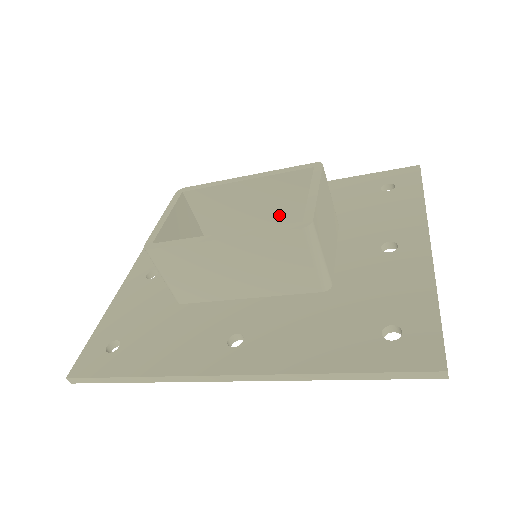
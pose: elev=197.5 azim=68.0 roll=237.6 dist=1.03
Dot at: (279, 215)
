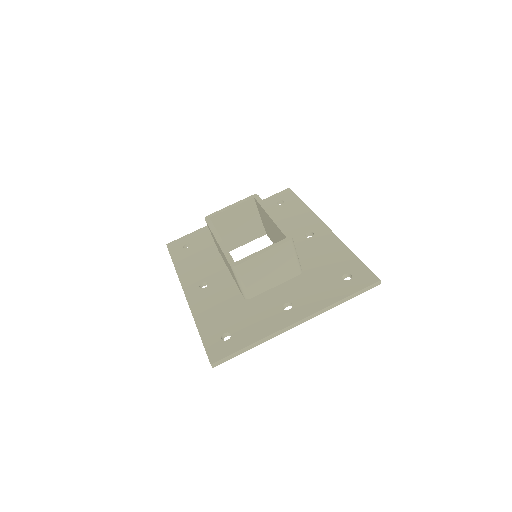
Dot at: occluded
